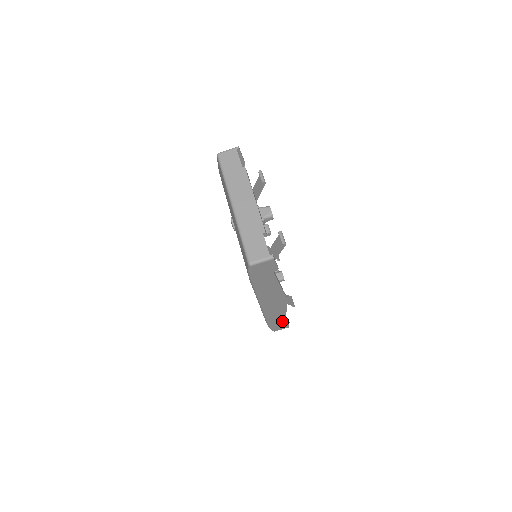
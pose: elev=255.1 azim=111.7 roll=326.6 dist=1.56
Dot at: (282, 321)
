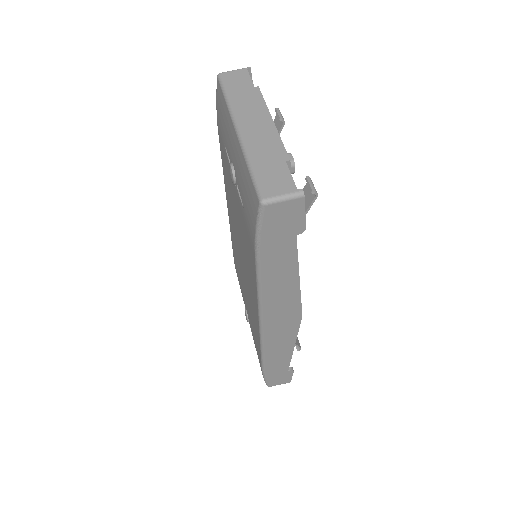
Dot at: (284, 366)
